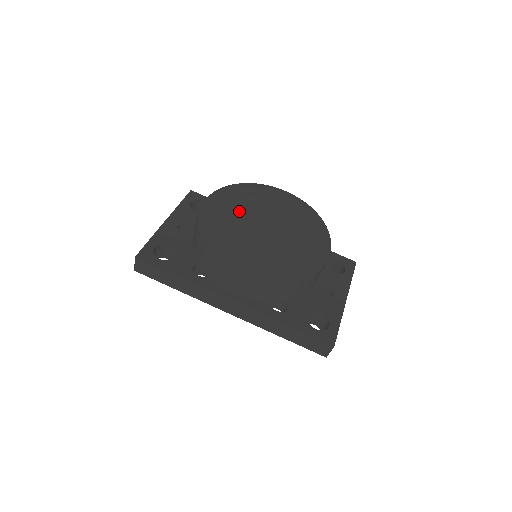
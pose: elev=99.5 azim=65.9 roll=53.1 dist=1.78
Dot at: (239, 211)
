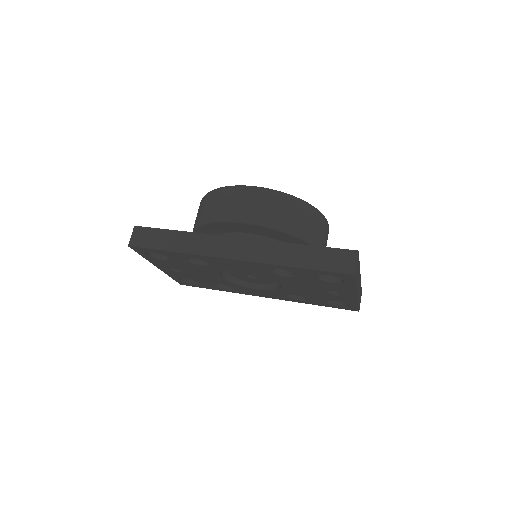
Dot at: occluded
